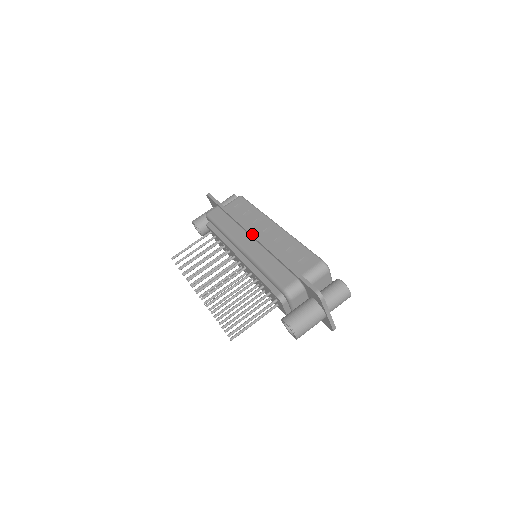
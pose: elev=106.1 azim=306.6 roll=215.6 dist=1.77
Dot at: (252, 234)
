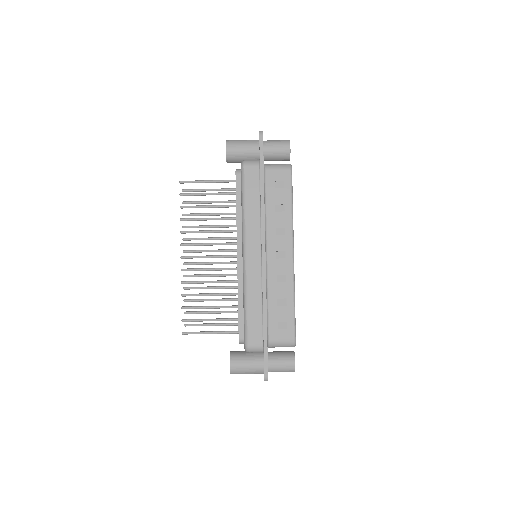
Dot at: (263, 256)
